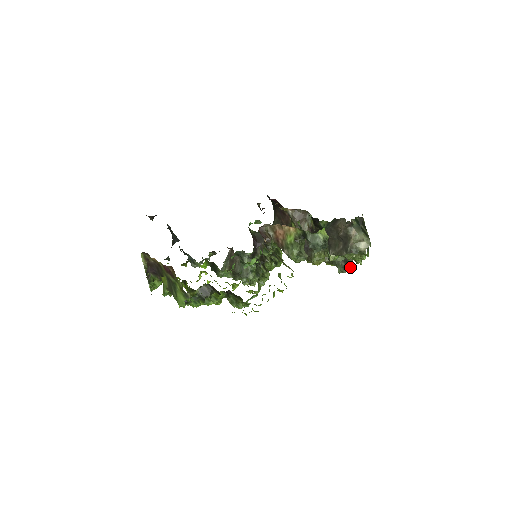
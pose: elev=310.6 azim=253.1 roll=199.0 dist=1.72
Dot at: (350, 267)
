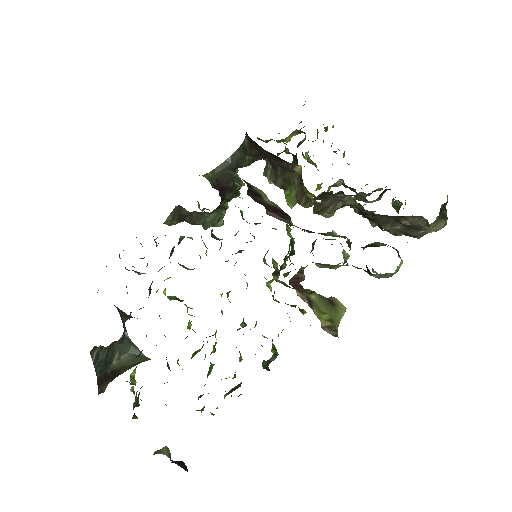
Dot at: occluded
